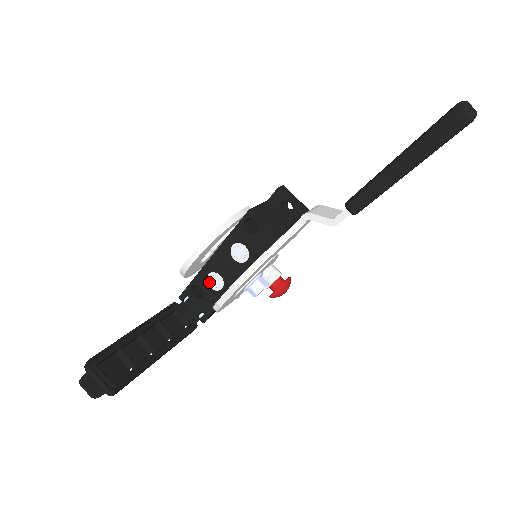
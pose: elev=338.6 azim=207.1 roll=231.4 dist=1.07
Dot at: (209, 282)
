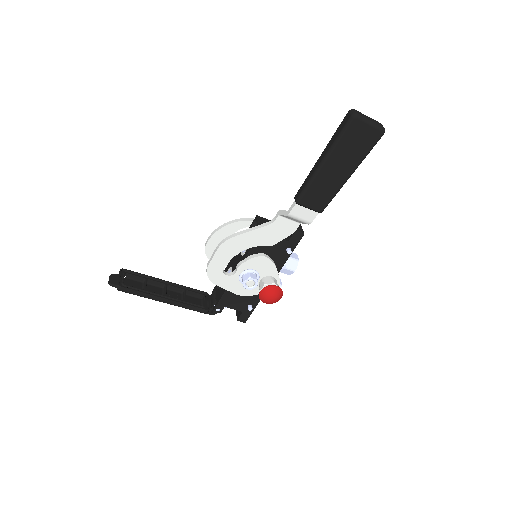
Dot at: occluded
